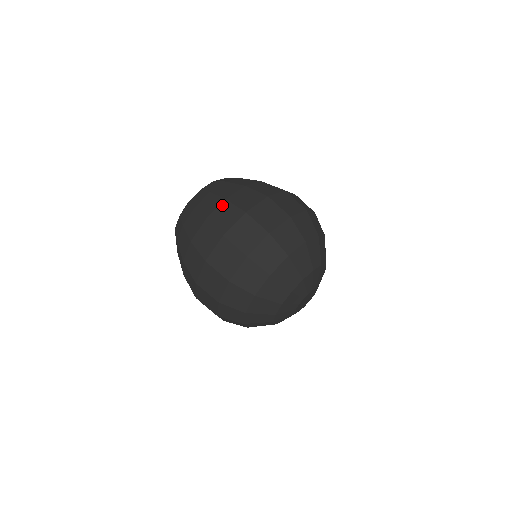
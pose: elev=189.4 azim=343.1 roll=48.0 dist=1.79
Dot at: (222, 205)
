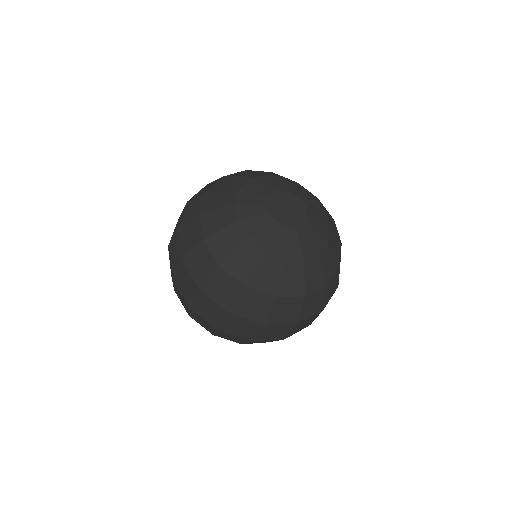
Dot at: occluded
